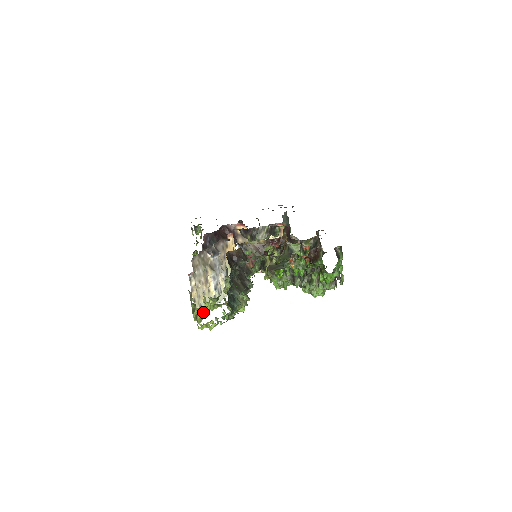
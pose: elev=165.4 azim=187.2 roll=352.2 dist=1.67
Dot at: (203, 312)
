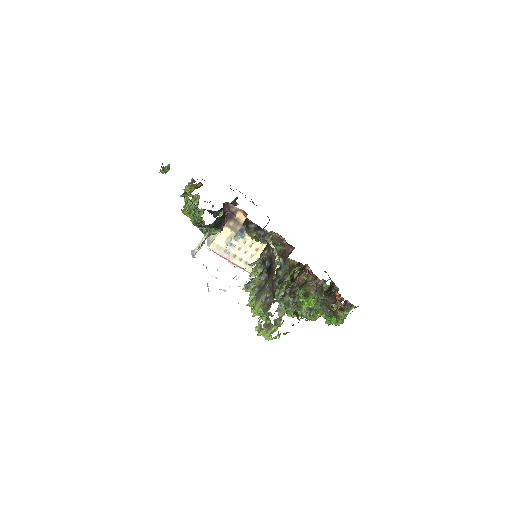
Dot at: occluded
